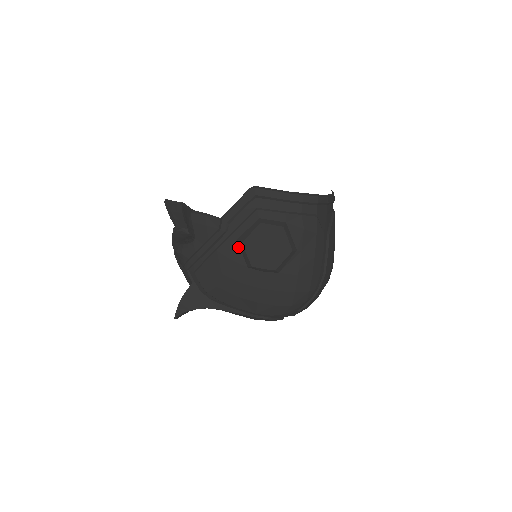
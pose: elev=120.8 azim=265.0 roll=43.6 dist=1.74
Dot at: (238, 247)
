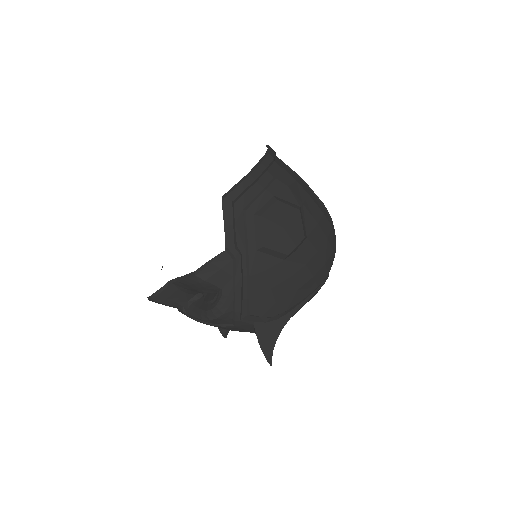
Dot at: (262, 254)
